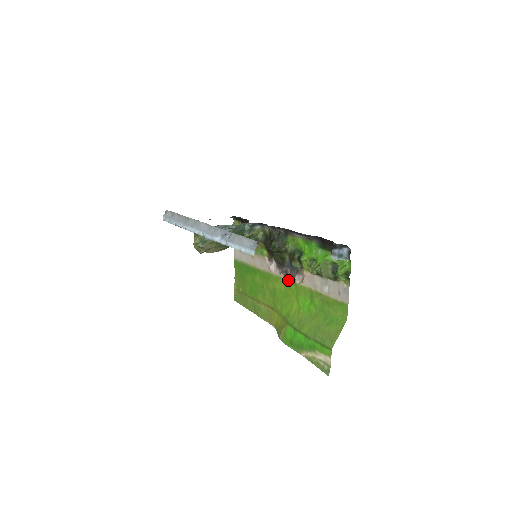
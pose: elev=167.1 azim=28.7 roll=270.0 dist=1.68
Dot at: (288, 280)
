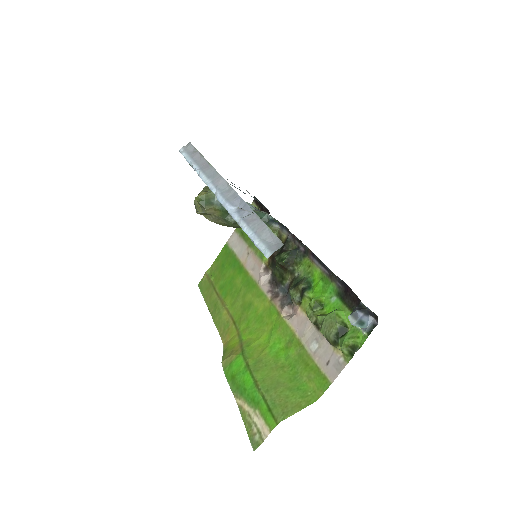
Dot at: (273, 305)
